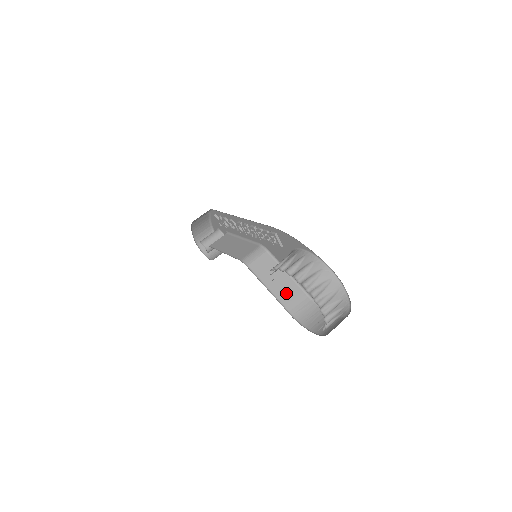
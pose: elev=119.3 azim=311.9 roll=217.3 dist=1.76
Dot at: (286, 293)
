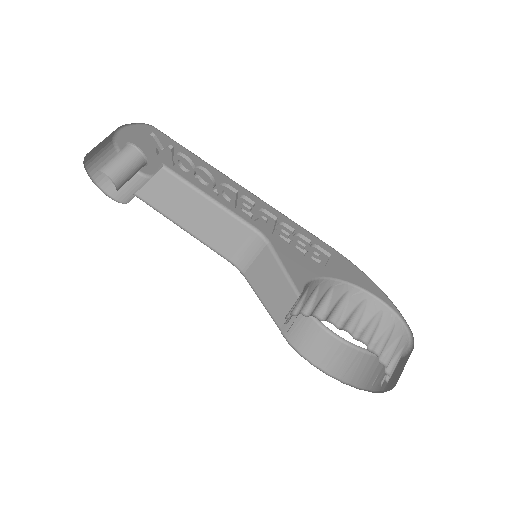
Dot at: (283, 308)
